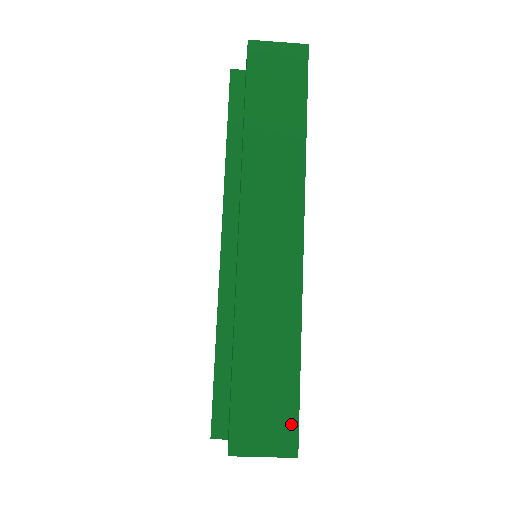
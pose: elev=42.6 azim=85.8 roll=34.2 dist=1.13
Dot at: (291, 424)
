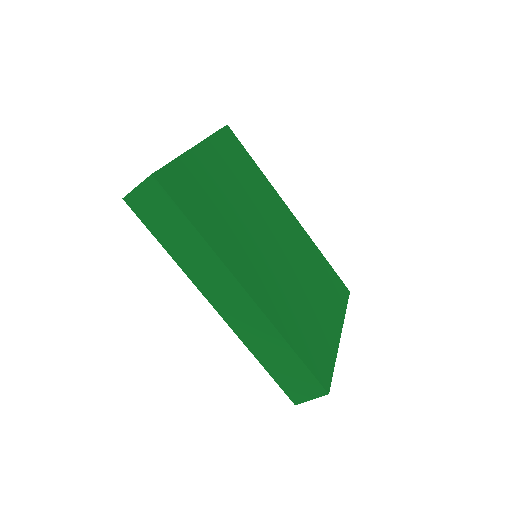
Dot at: (314, 382)
